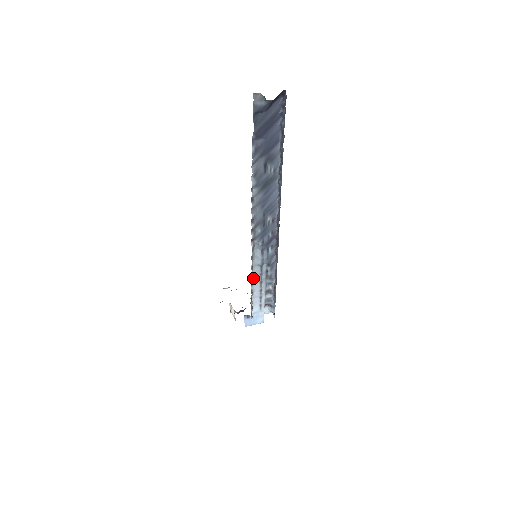
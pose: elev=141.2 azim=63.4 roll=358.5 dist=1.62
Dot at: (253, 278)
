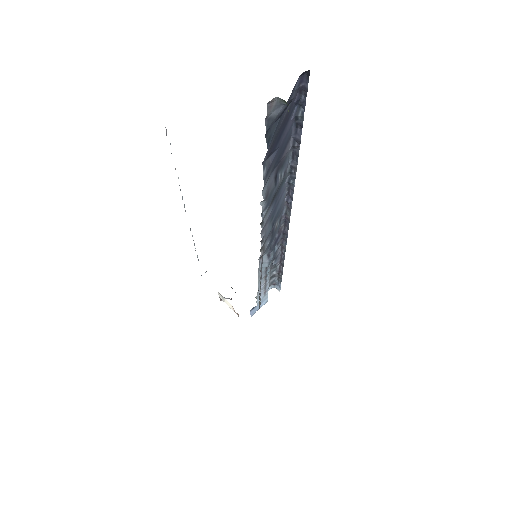
Dot at: (258, 279)
